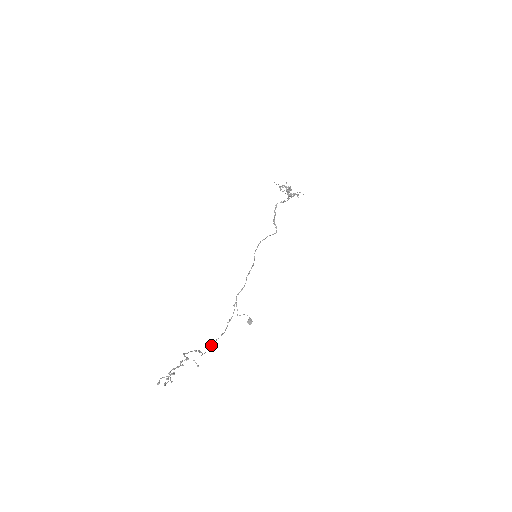
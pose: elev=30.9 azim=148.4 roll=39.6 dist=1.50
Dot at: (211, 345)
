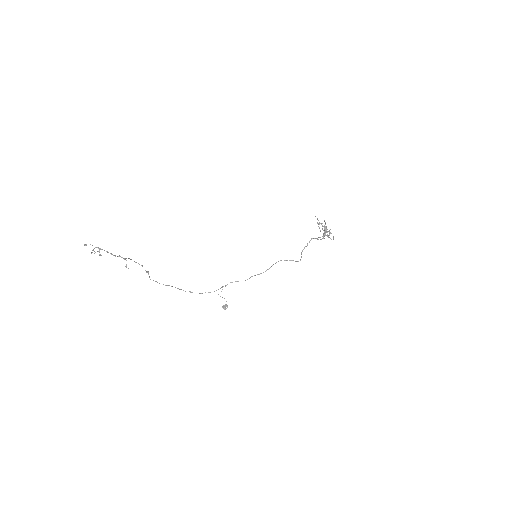
Dot at: (169, 285)
